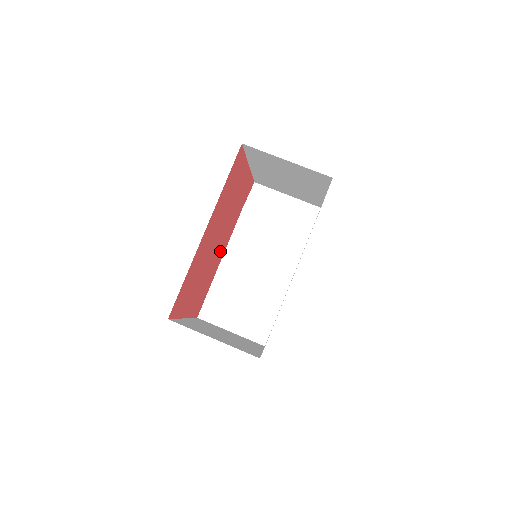
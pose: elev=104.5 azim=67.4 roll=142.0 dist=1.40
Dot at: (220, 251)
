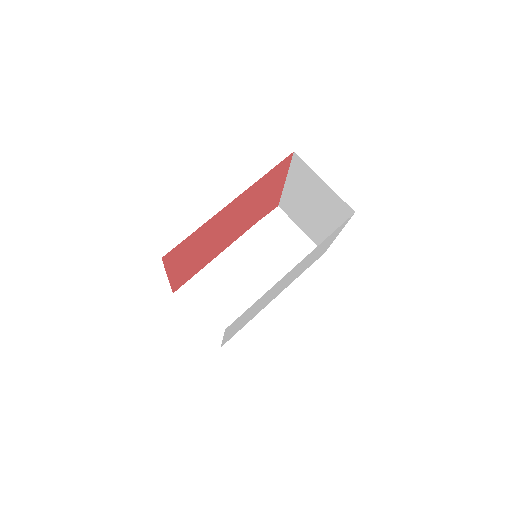
Dot at: (224, 243)
